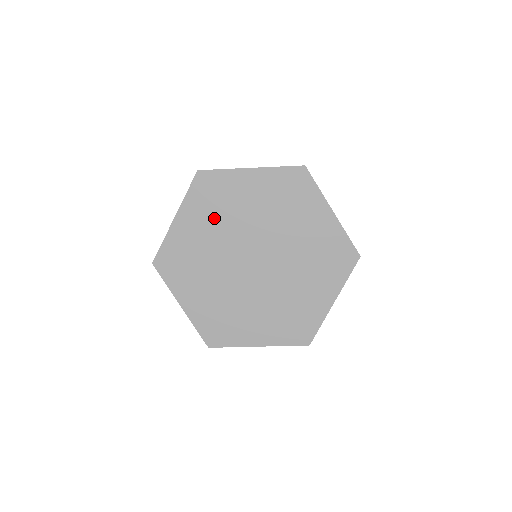
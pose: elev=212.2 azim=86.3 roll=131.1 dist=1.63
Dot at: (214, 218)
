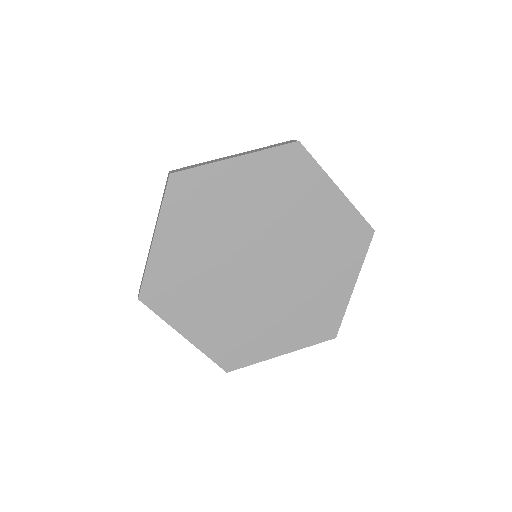
Dot at: (268, 195)
